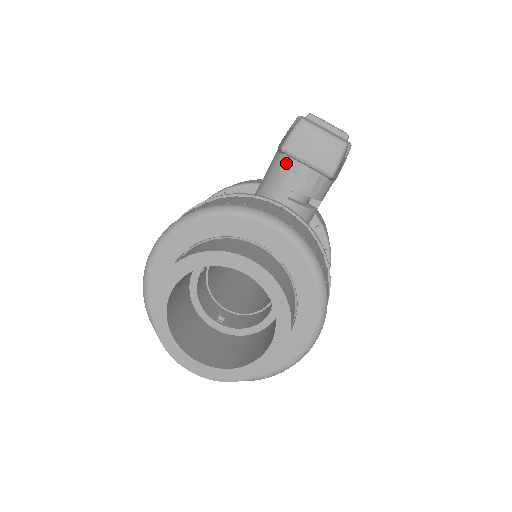
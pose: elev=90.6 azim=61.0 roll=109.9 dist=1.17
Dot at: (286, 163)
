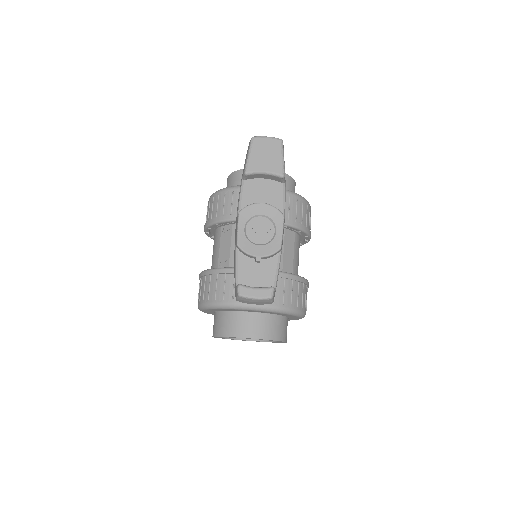
Dot at: occluded
